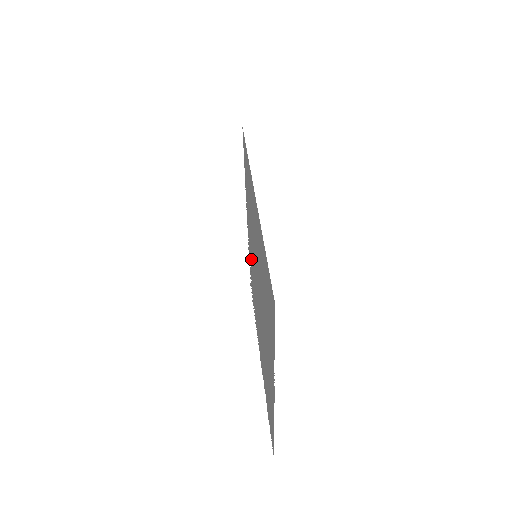
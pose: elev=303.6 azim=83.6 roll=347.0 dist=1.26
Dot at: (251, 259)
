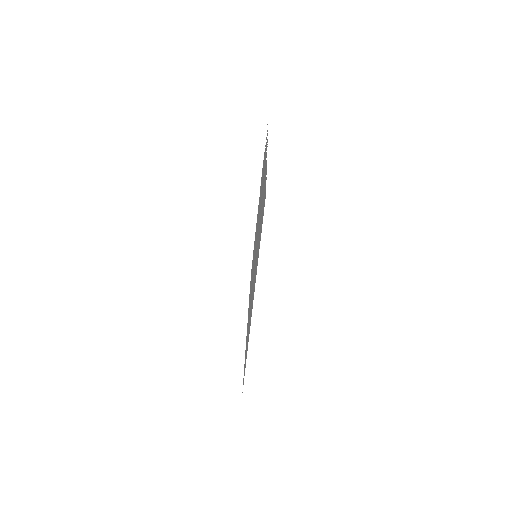
Dot at: occluded
